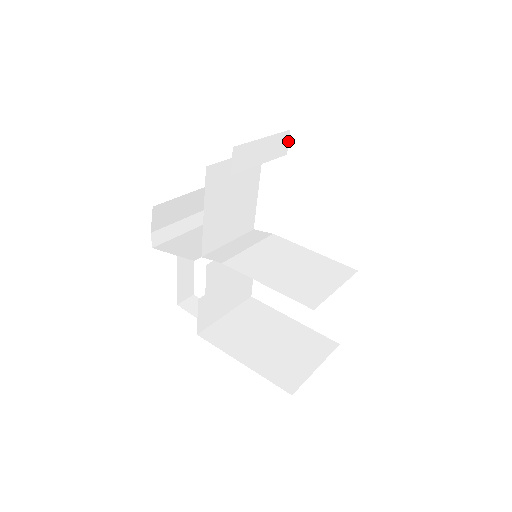
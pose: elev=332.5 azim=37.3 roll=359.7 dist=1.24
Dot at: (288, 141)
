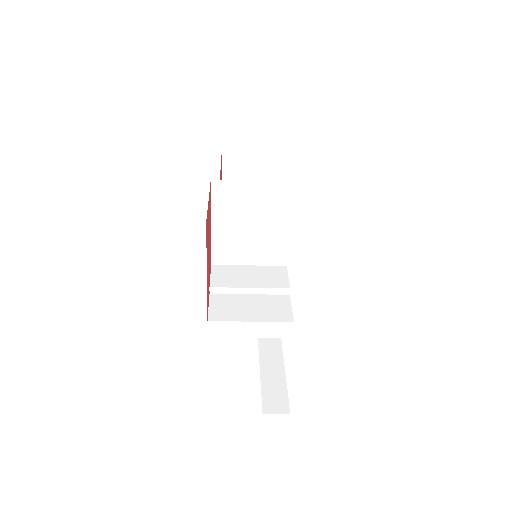
Dot at: occluded
